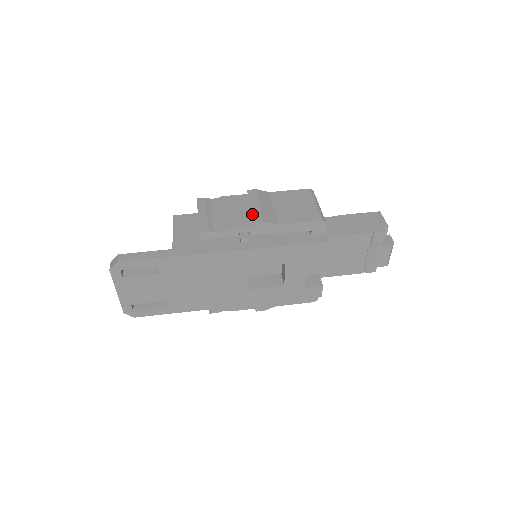
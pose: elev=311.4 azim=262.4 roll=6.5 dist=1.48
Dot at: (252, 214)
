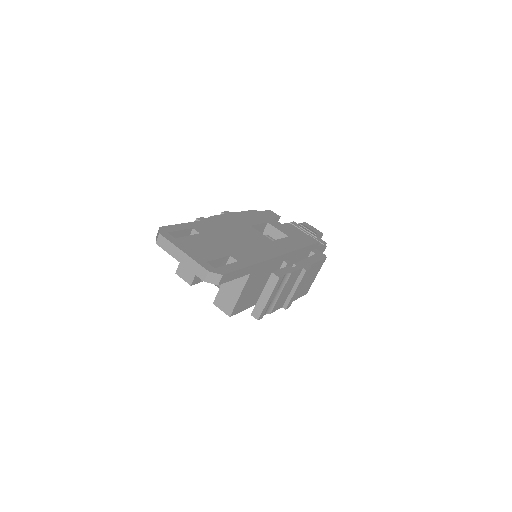
Dot at: occluded
